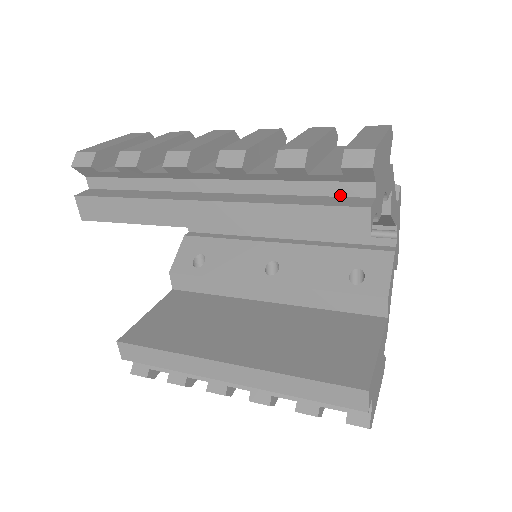
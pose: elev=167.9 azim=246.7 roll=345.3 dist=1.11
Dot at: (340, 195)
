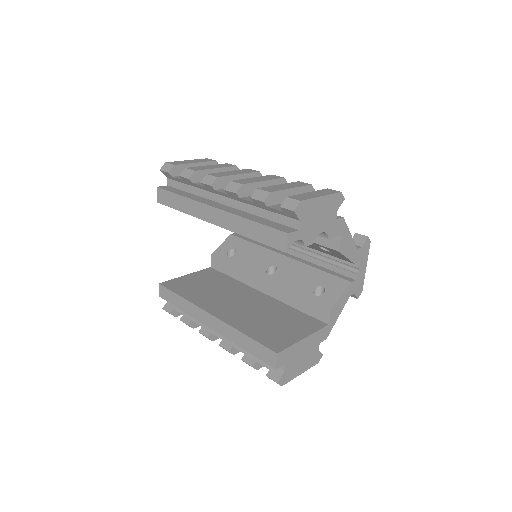
Dot at: (283, 224)
